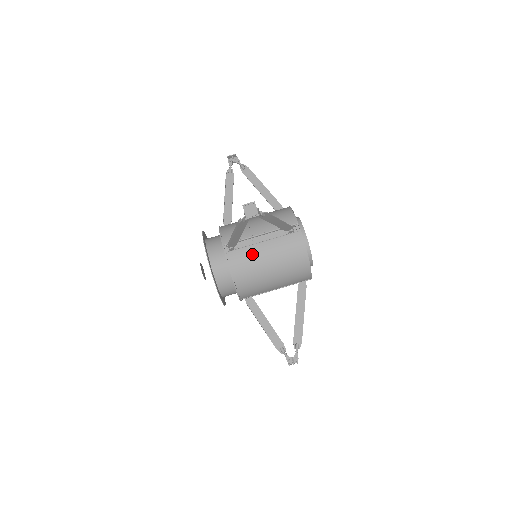
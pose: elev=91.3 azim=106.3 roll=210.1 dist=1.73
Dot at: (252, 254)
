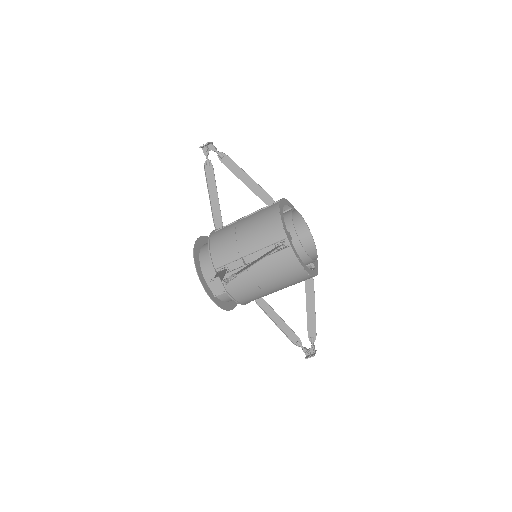
Dot at: (245, 276)
